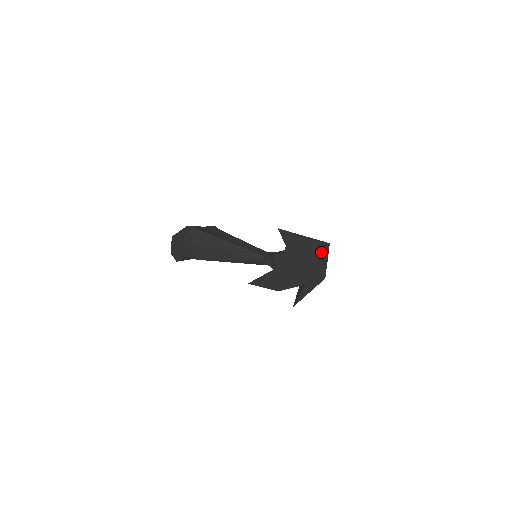
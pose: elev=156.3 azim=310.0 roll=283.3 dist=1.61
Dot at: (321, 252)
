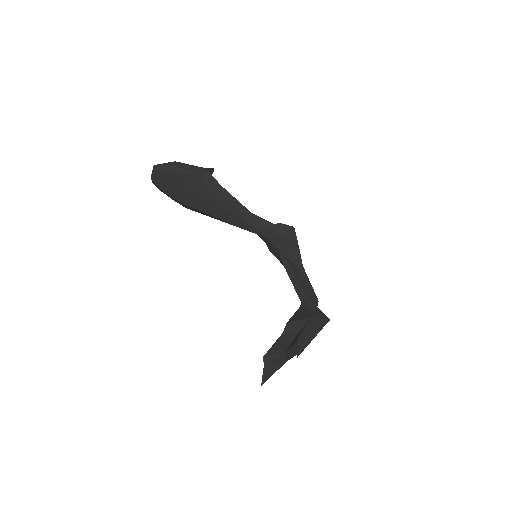
Dot at: occluded
